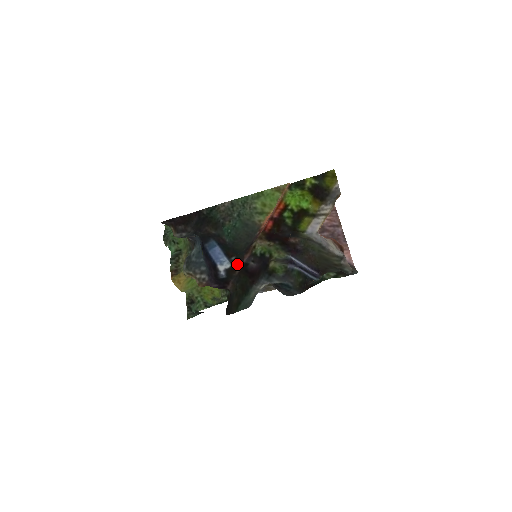
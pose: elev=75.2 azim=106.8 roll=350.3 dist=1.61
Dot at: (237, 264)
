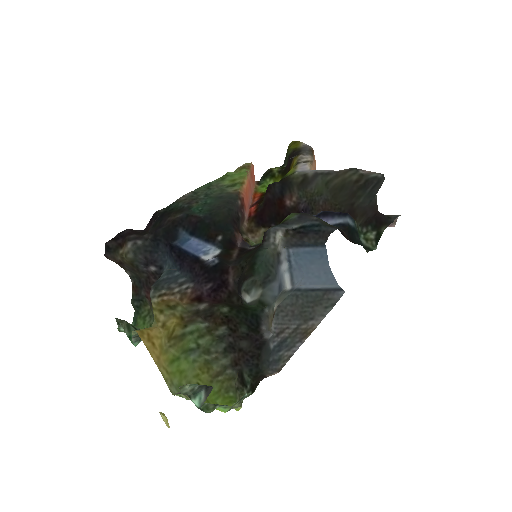
Dot at: (229, 249)
